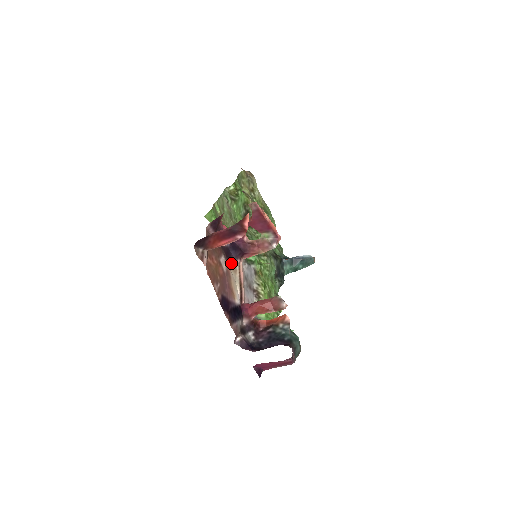
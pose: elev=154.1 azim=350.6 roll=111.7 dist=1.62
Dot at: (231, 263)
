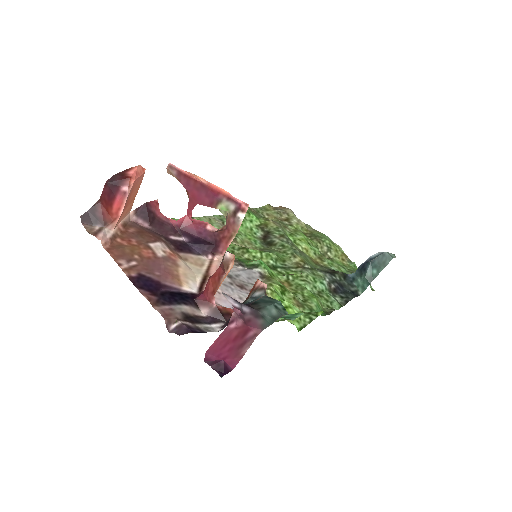
Dot at: (189, 256)
